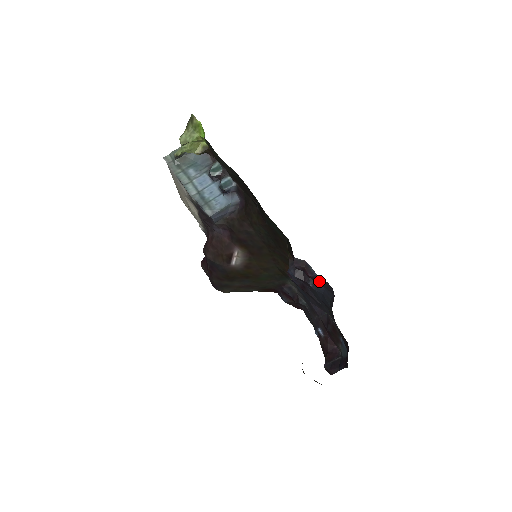
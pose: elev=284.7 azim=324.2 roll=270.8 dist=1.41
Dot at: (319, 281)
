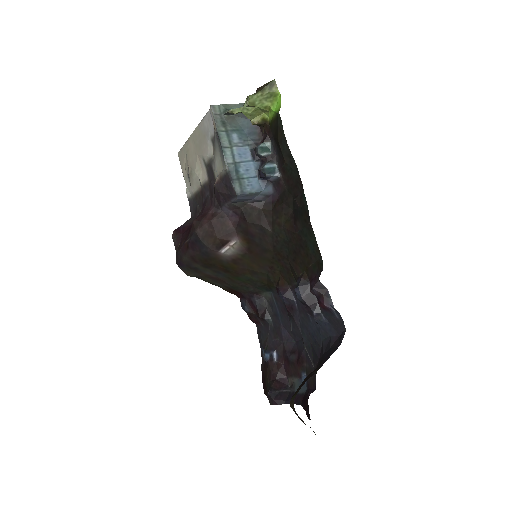
Dot at: (330, 314)
